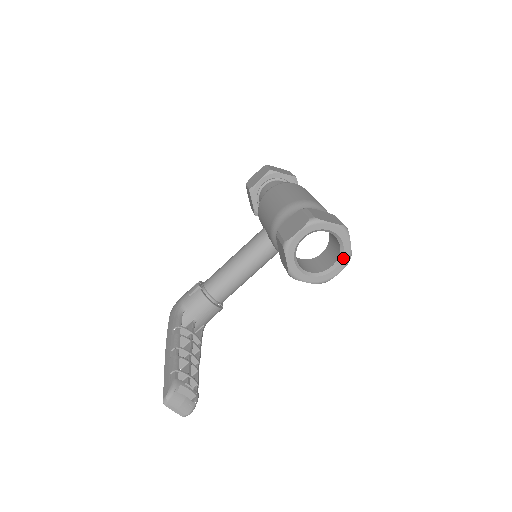
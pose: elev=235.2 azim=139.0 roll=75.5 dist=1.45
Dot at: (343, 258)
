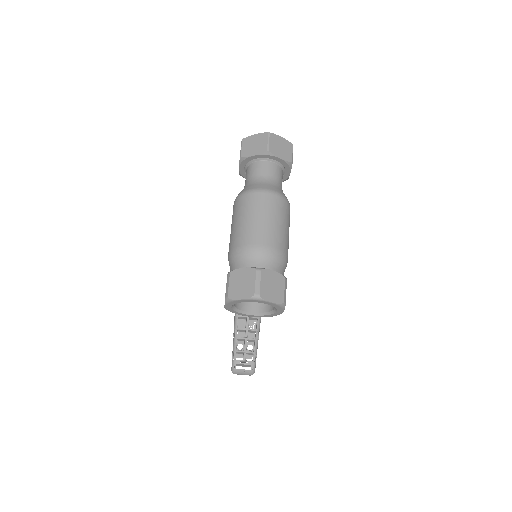
Dot at: (275, 307)
